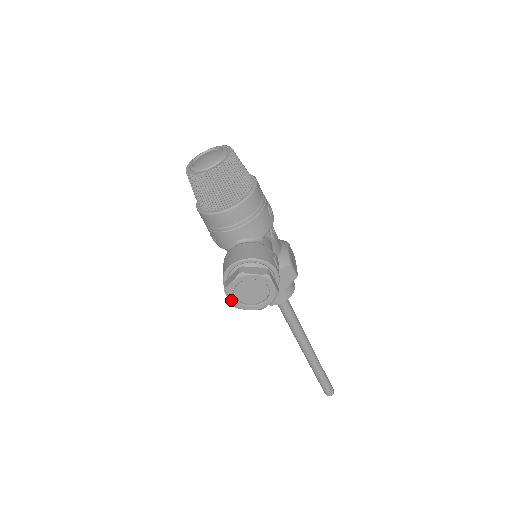
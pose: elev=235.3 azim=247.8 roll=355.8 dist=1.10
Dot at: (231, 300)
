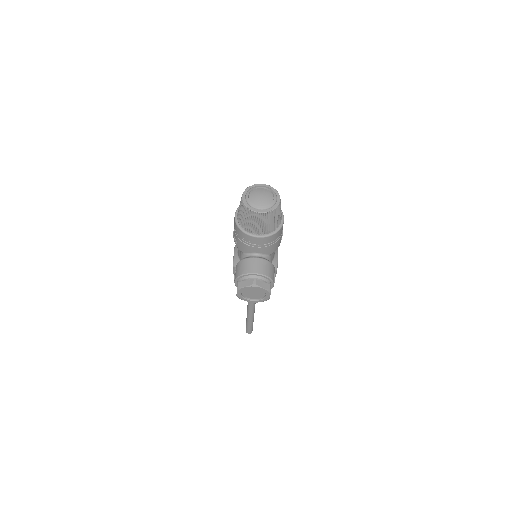
Dot at: (238, 294)
